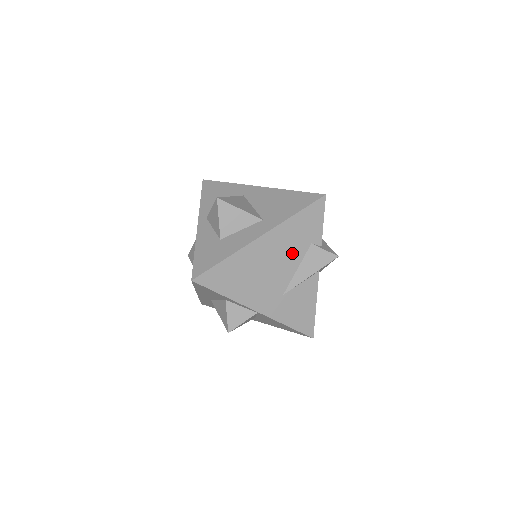
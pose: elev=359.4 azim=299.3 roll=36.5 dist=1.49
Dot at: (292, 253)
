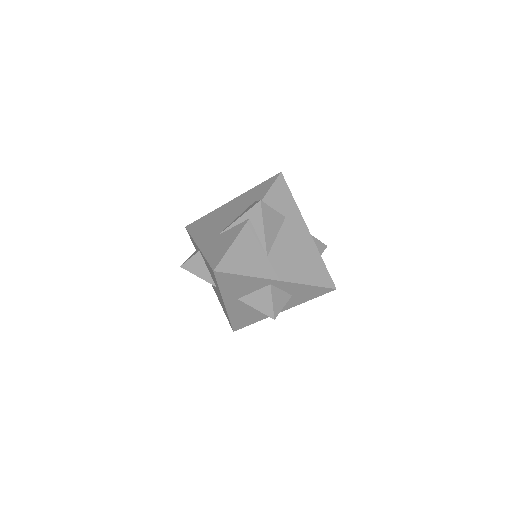
Dot at: (240, 209)
